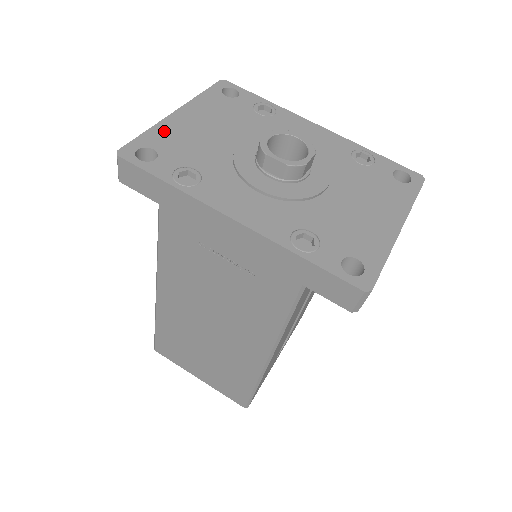
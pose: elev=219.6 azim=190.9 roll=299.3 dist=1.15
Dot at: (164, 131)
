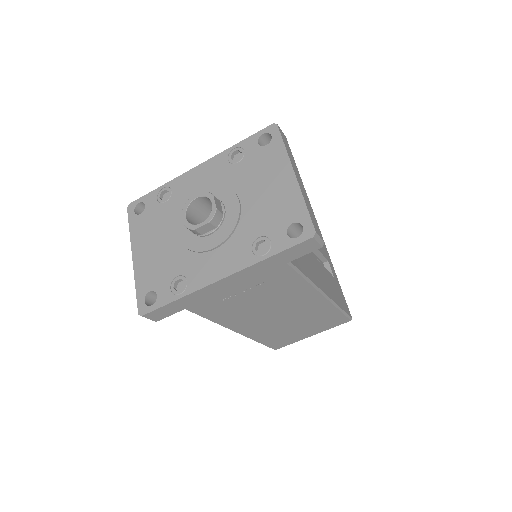
Dot at: (142, 275)
